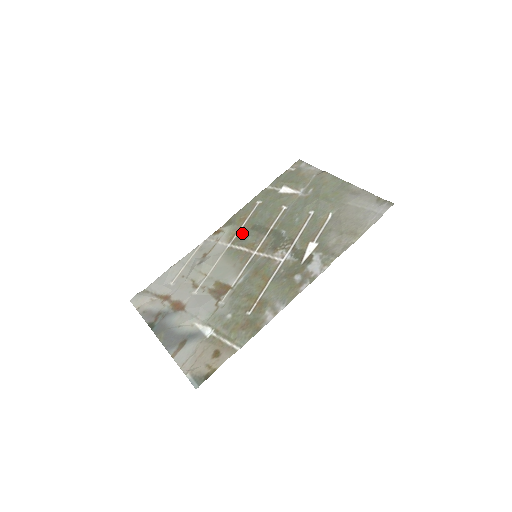
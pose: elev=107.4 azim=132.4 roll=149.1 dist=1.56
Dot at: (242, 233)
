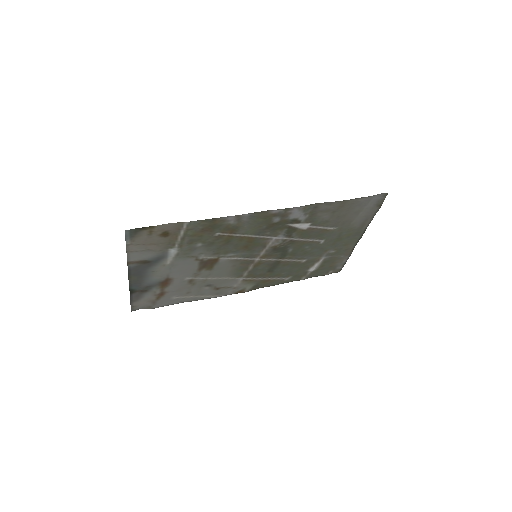
Dot at: (258, 275)
